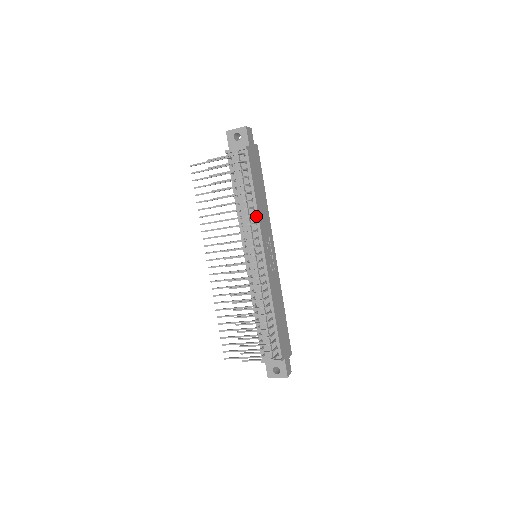
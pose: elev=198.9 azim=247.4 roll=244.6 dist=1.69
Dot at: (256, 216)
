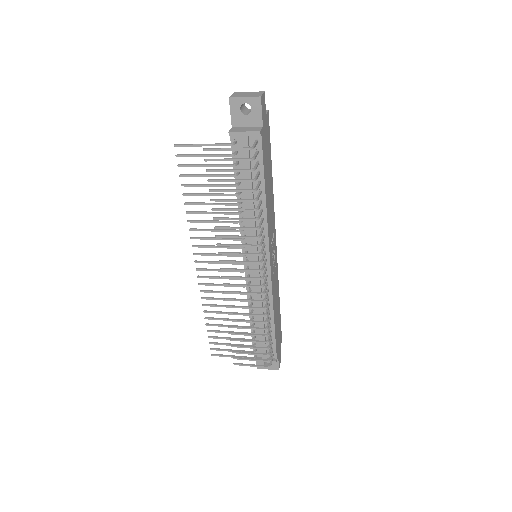
Dot at: (264, 220)
